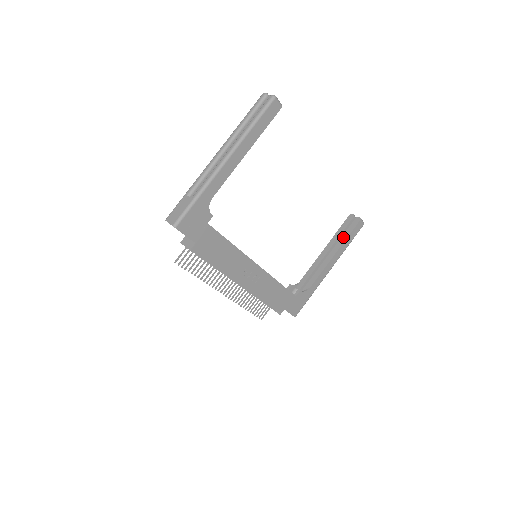
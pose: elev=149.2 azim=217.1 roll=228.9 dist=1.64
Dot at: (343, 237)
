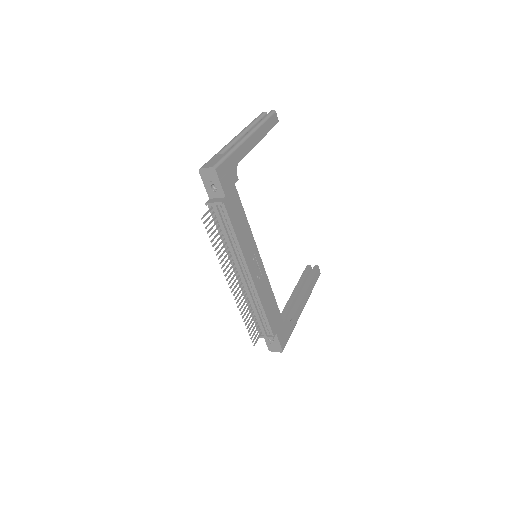
Dot at: (308, 280)
